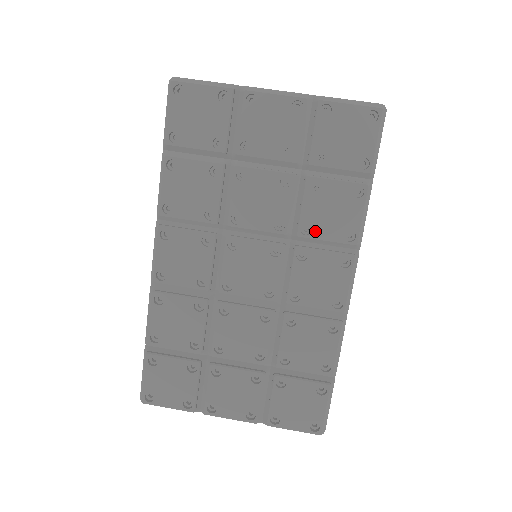
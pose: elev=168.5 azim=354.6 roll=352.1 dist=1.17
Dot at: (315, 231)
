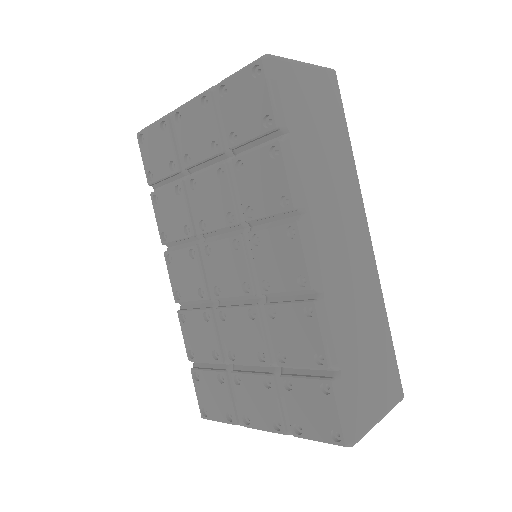
Dot at: (256, 210)
